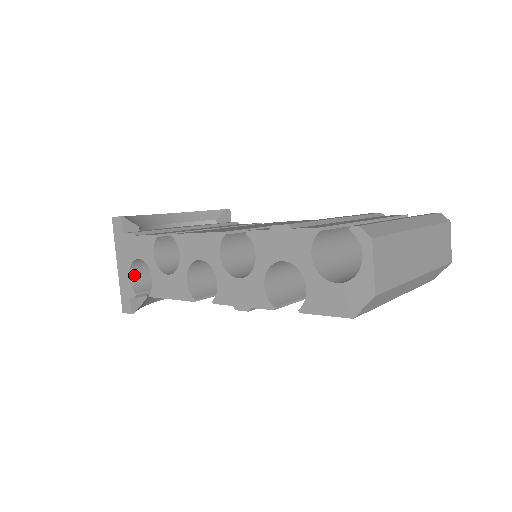
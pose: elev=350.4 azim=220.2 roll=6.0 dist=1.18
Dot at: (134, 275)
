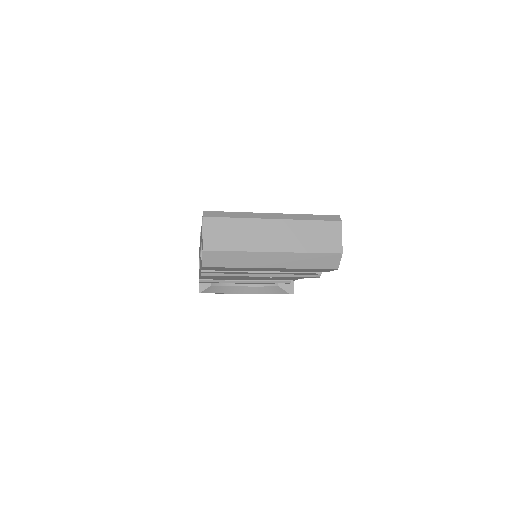
Dot at: occluded
